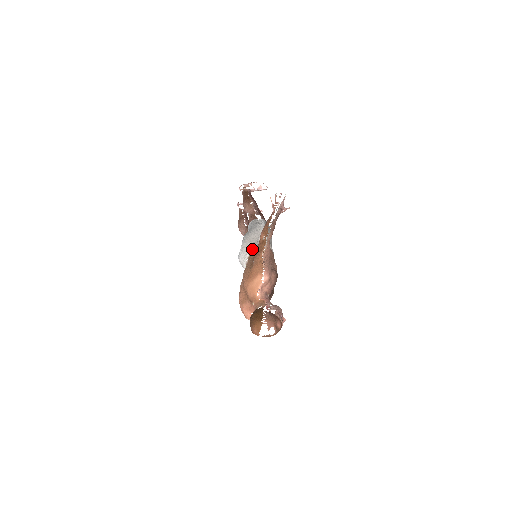
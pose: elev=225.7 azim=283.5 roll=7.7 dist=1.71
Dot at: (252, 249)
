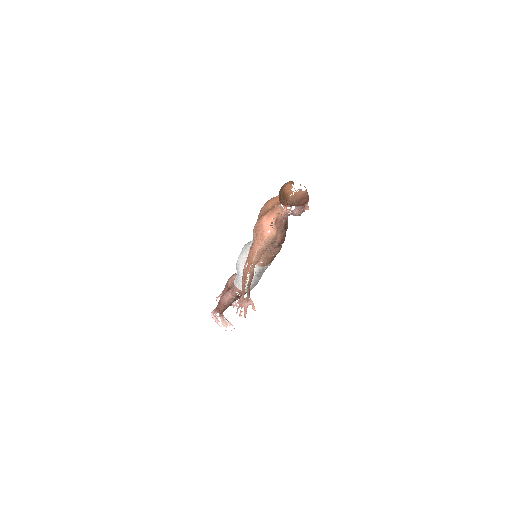
Dot at: occluded
